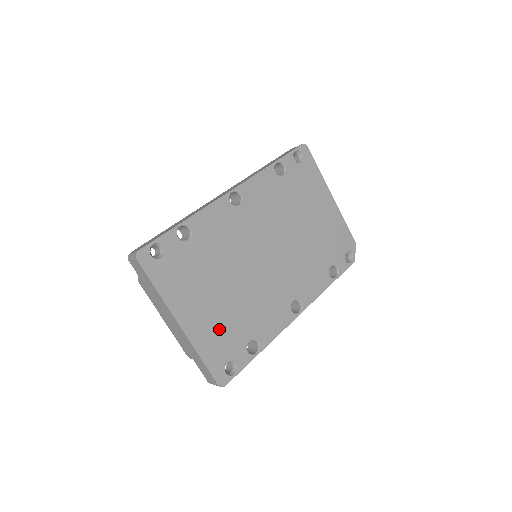
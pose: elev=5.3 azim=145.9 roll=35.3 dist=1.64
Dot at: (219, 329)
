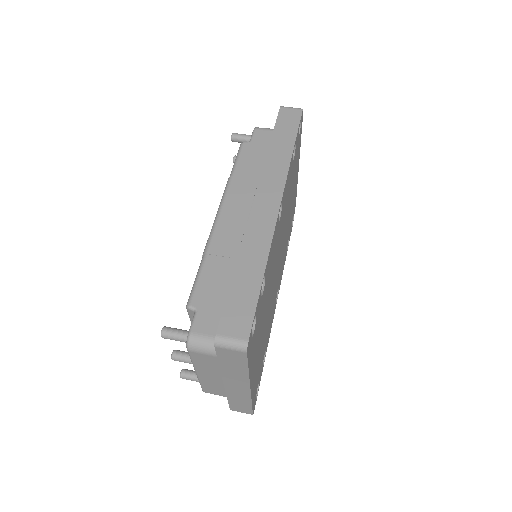
Dot at: (259, 364)
